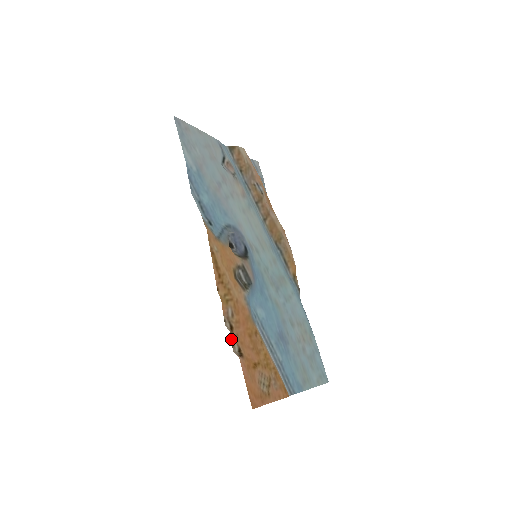
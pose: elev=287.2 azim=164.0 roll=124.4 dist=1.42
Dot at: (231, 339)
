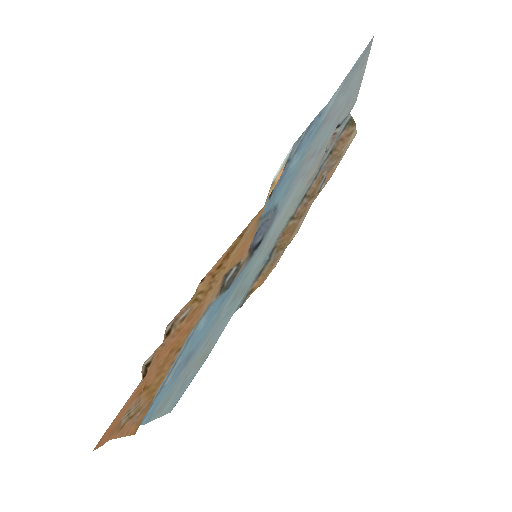
Dot at: occluded
